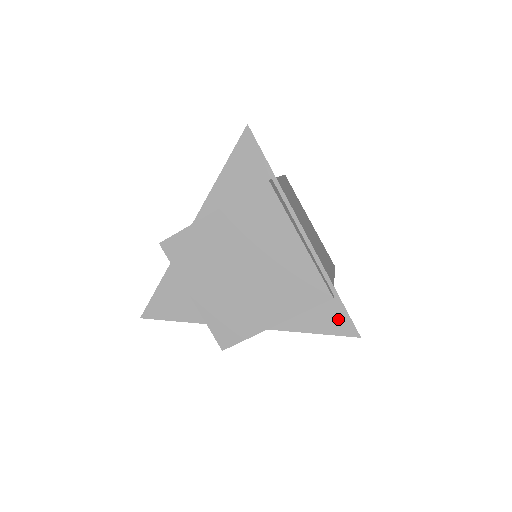
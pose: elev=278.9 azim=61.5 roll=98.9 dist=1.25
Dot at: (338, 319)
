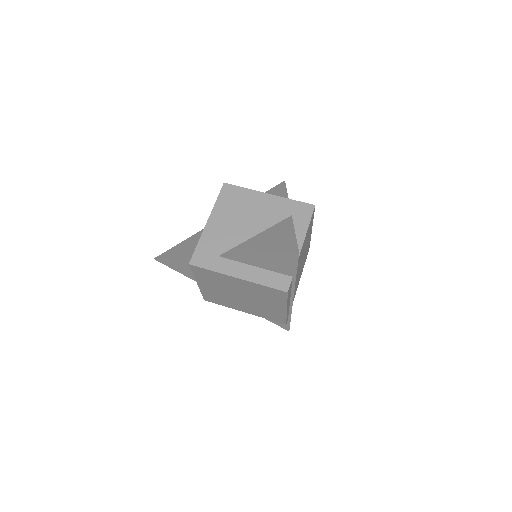
Dot at: occluded
